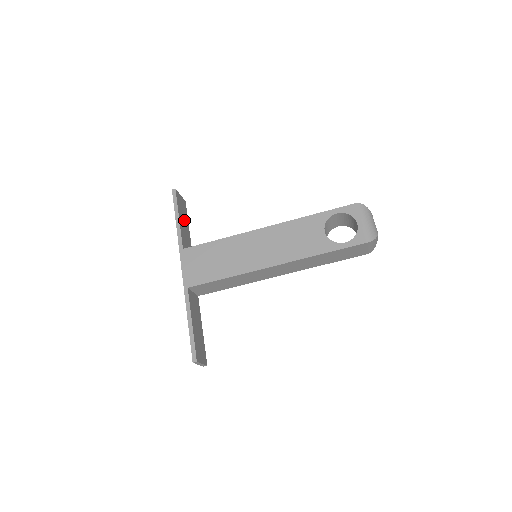
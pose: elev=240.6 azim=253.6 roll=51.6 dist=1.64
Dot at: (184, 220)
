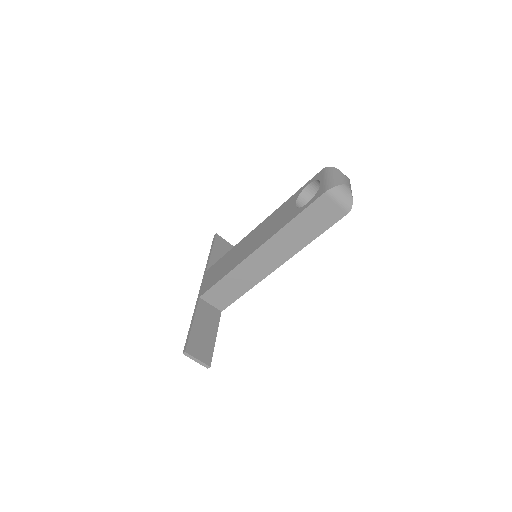
Dot at: occluded
